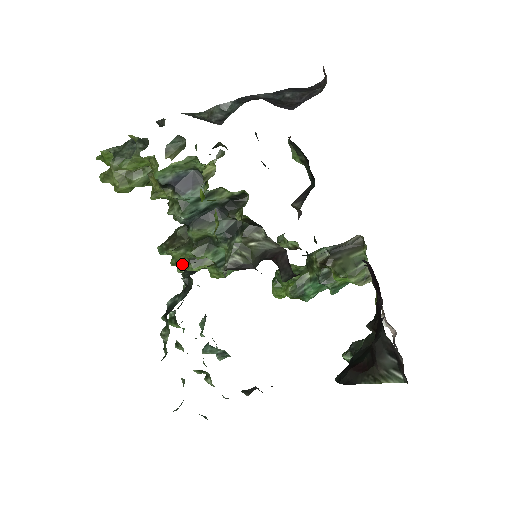
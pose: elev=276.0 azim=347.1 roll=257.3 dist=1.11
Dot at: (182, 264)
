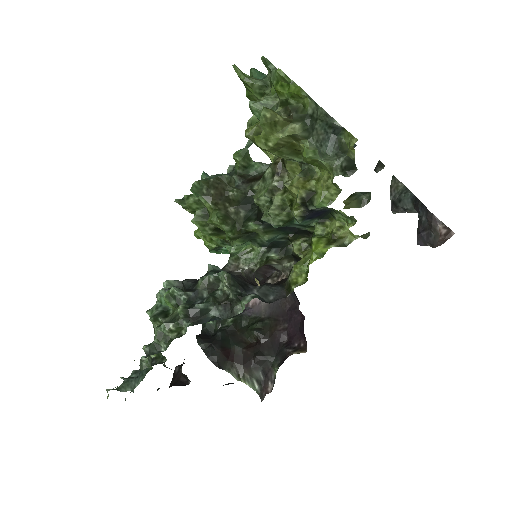
Dot at: (204, 222)
